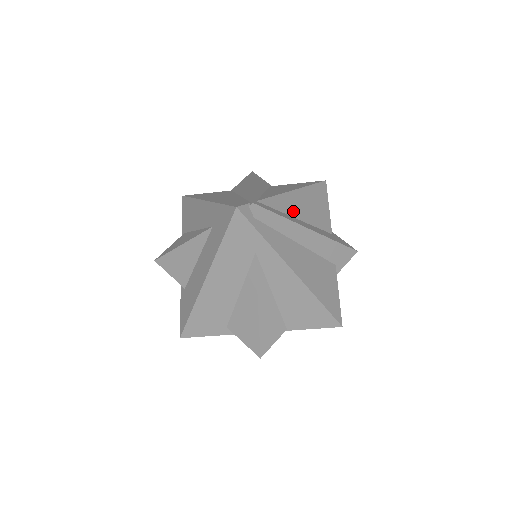
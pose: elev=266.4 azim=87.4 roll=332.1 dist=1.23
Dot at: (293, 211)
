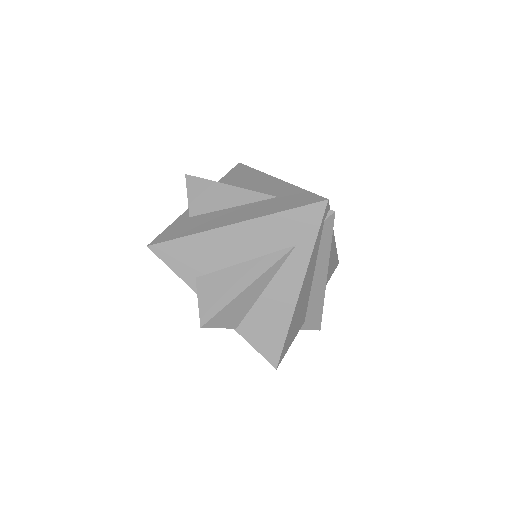
Dot at: occluded
